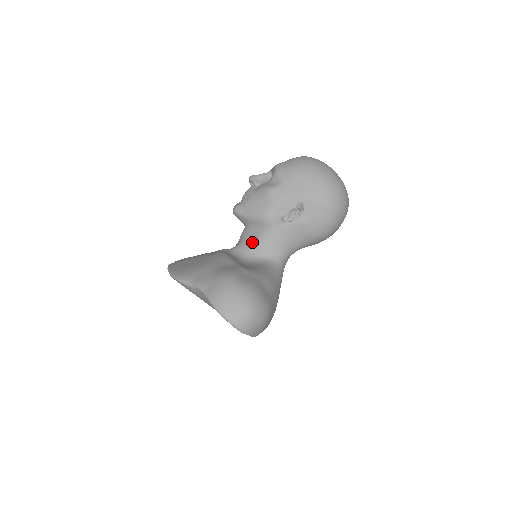
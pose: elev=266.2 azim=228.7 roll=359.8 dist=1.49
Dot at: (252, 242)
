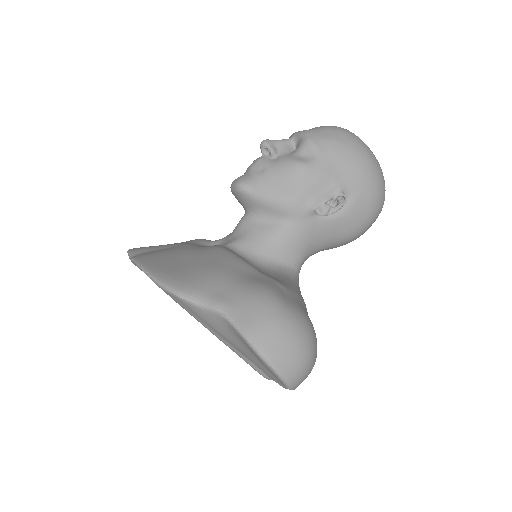
Dot at: (264, 238)
